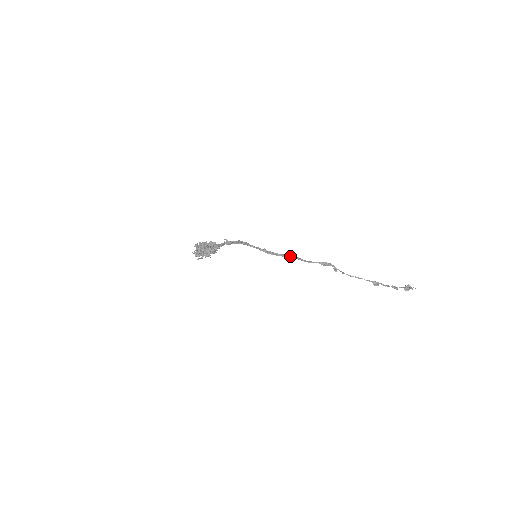
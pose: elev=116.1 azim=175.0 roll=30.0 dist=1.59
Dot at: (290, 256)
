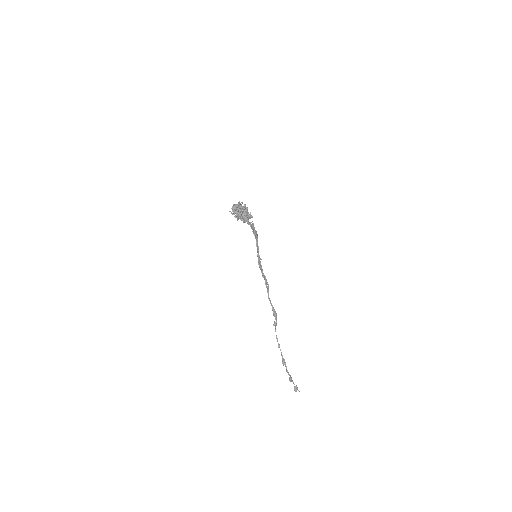
Dot at: (266, 282)
